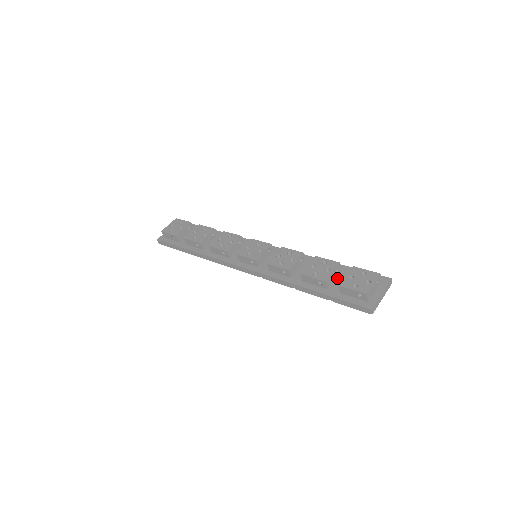
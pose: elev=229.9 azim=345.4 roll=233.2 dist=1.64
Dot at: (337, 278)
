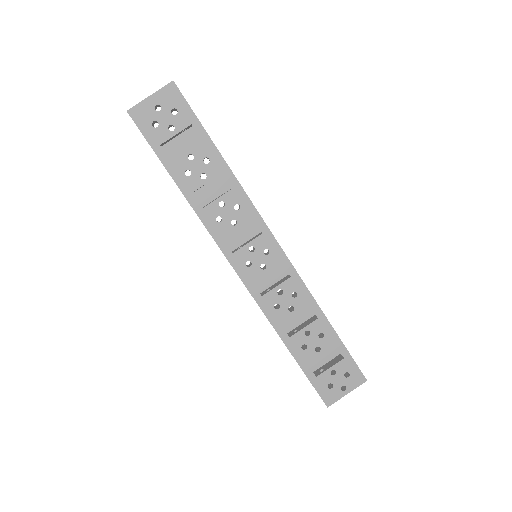
Dot at: occluded
